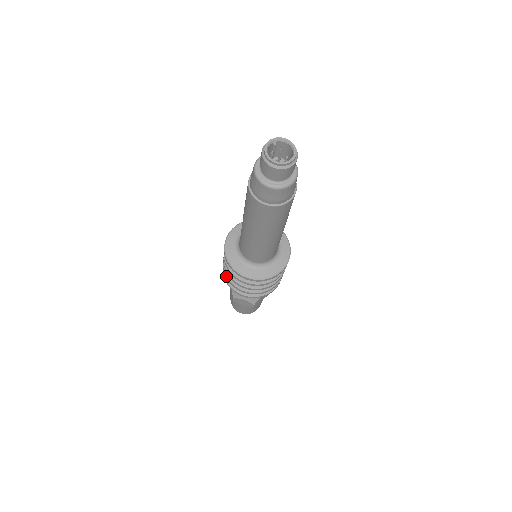
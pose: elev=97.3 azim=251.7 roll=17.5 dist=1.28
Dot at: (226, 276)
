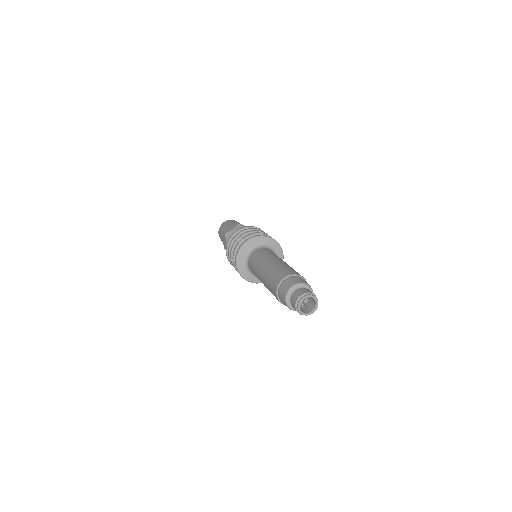
Dot at: occluded
